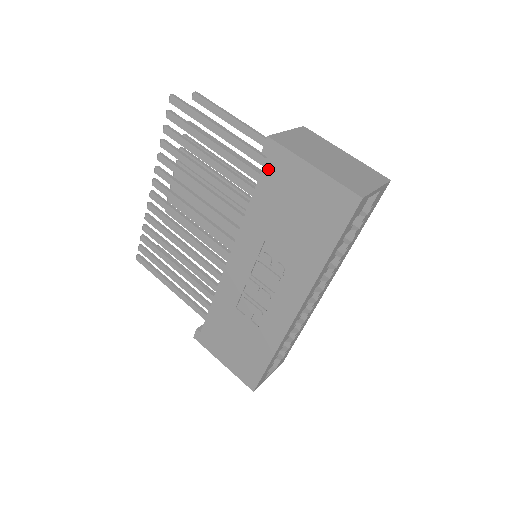
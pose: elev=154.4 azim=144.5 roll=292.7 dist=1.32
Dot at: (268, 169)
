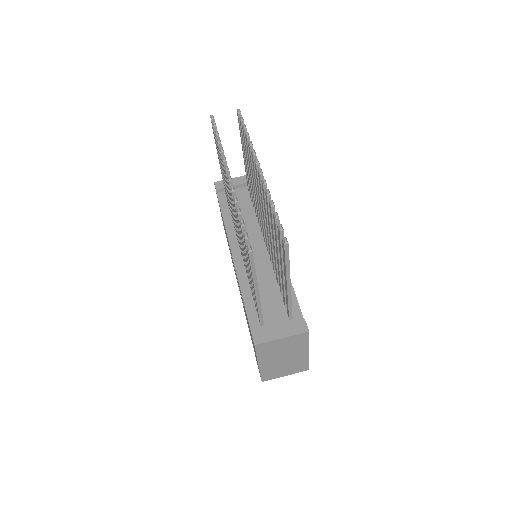
Dot at: (250, 330)
